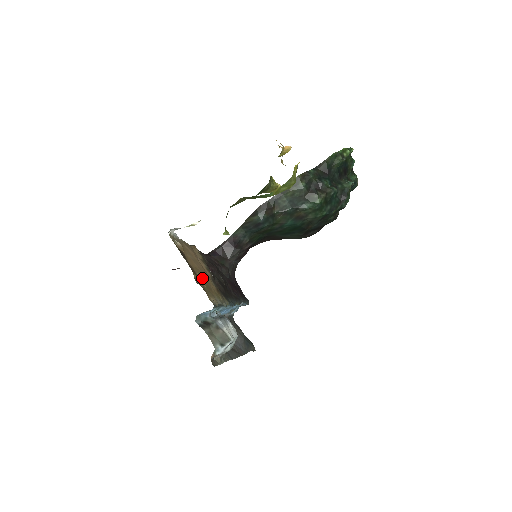
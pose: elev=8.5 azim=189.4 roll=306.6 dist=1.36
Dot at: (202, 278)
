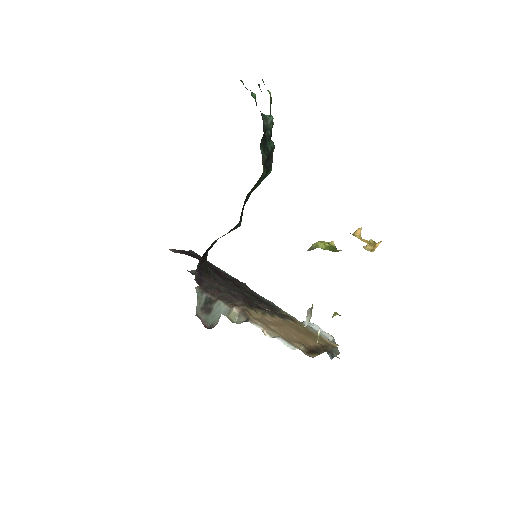
Dot at: (312, 338)
